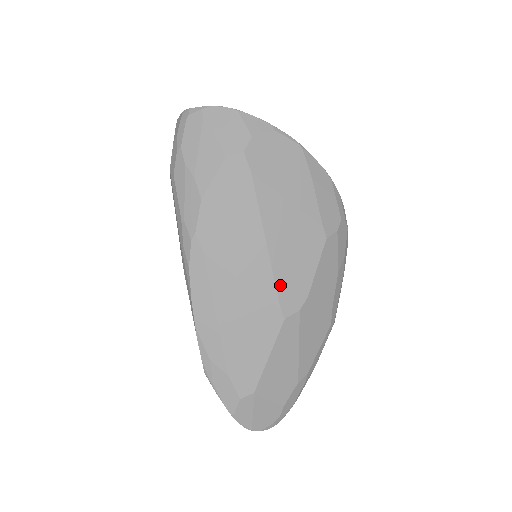
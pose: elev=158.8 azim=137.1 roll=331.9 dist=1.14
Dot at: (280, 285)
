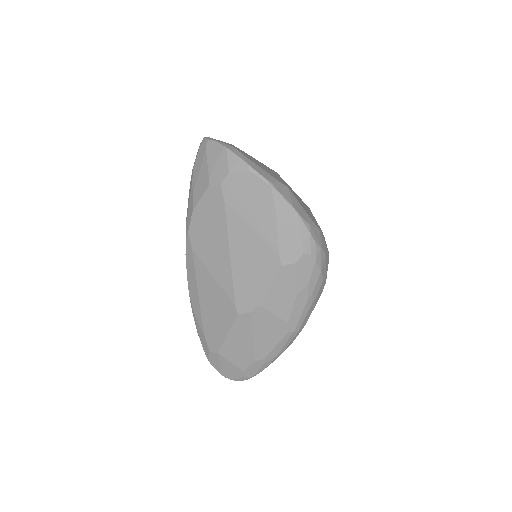
Dot at: (237, 289)
